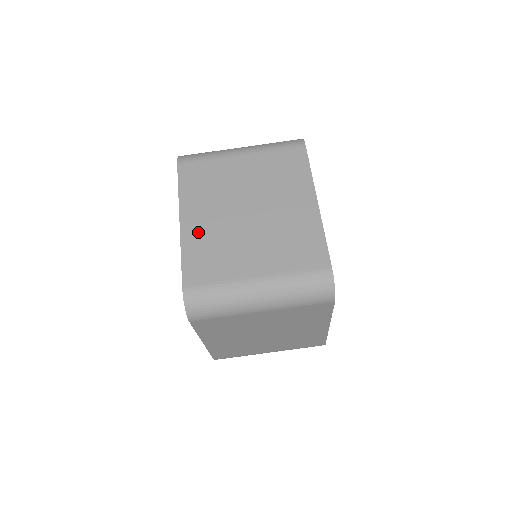
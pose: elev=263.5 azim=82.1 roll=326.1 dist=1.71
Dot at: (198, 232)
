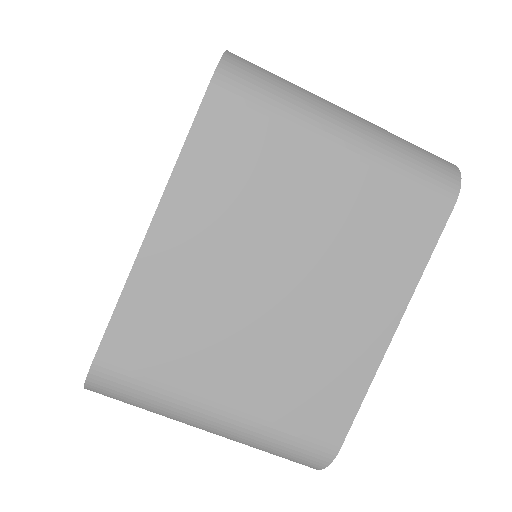
Dot at: (172, 270)
